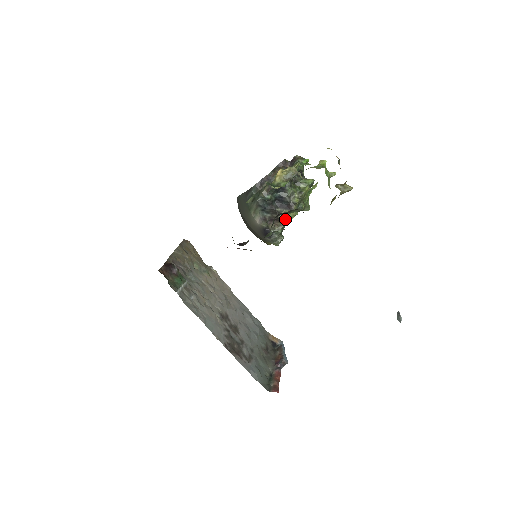
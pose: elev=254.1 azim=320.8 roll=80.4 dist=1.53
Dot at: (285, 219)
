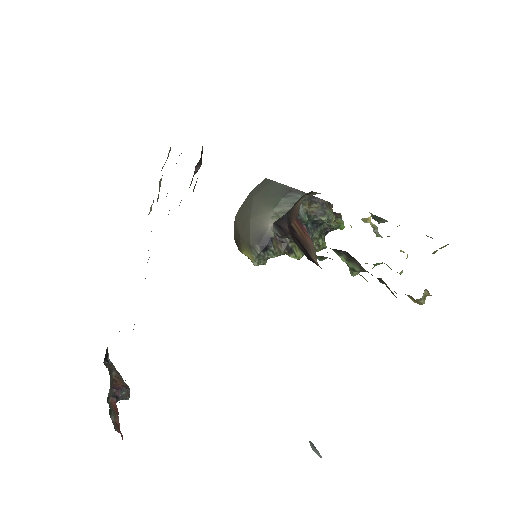
Dot at: (290, 251)
